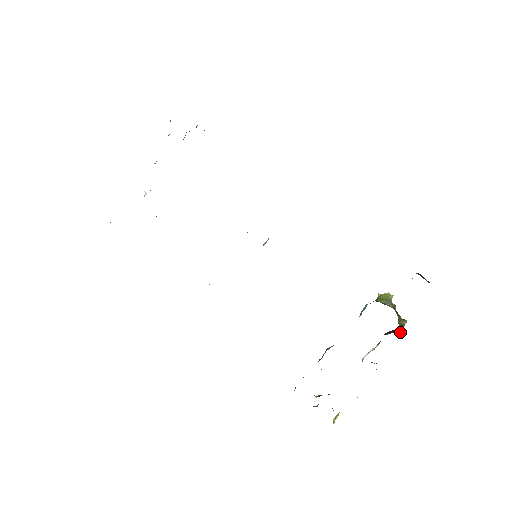
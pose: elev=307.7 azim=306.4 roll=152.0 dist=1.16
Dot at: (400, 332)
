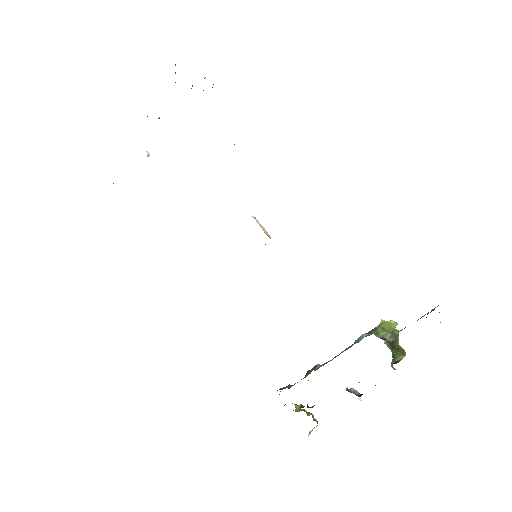
Dot at: occluded
